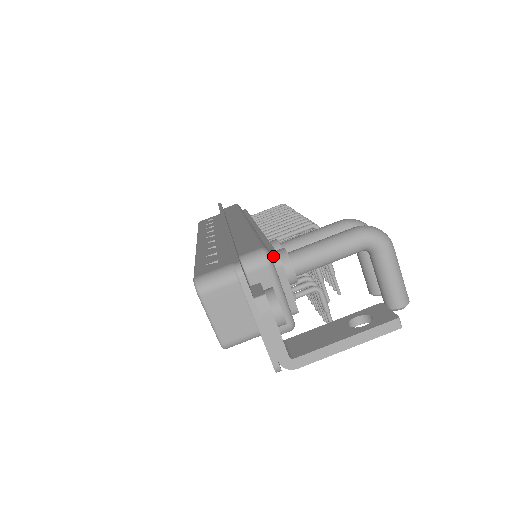
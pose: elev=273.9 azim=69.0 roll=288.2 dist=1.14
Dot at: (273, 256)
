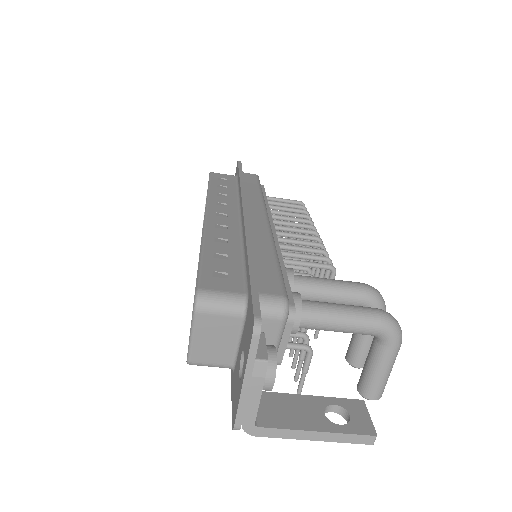
Dot at: (289, 307)
